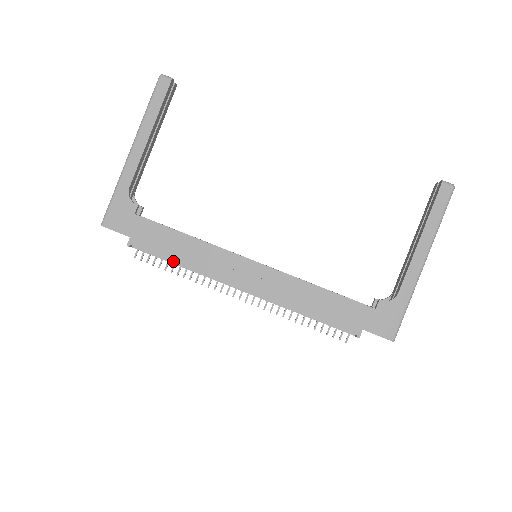
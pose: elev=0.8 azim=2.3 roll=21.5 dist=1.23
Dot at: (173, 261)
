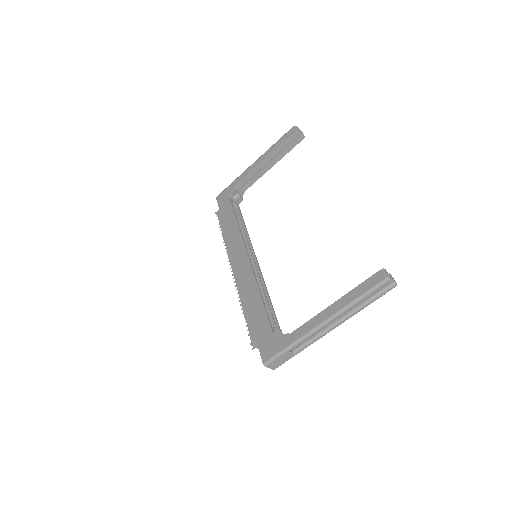
Dot at: (222, 232)
